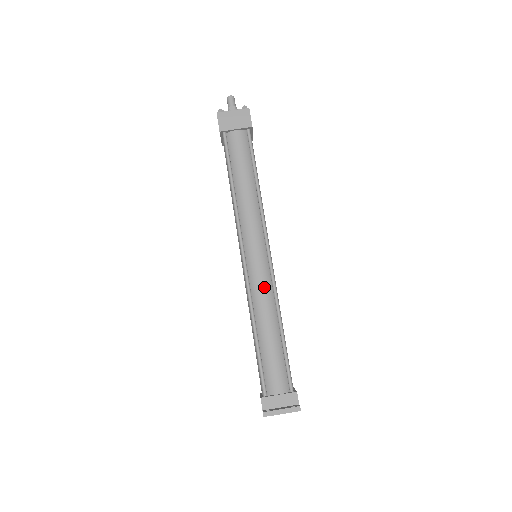
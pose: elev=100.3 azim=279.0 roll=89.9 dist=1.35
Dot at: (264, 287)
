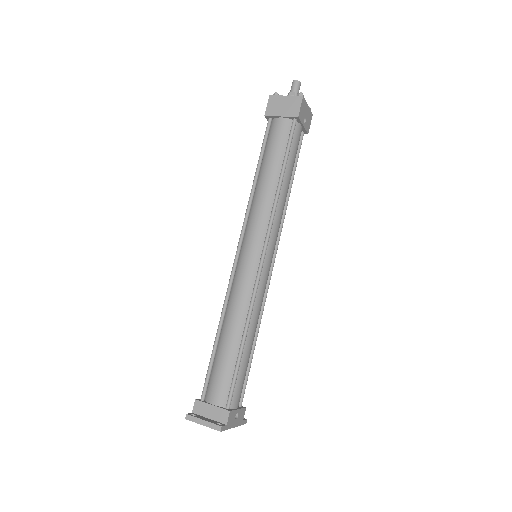
Dot at: (243, 290)
